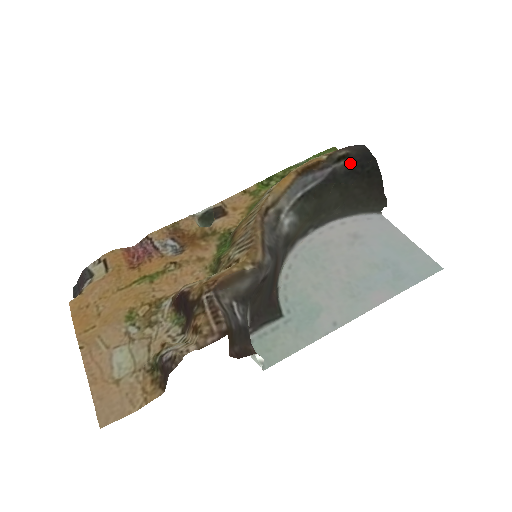
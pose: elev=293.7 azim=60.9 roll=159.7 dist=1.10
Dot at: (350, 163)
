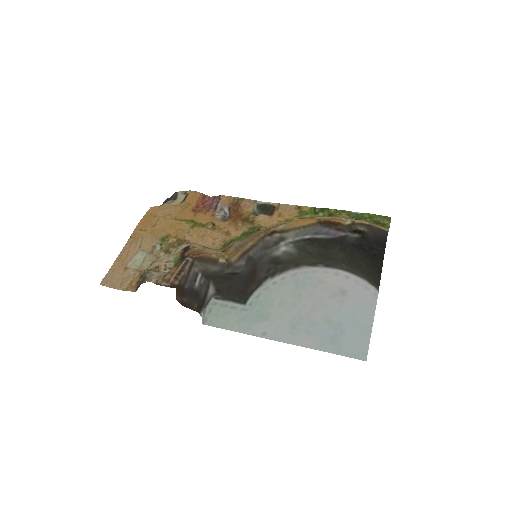
Dot at: (362, 239)
